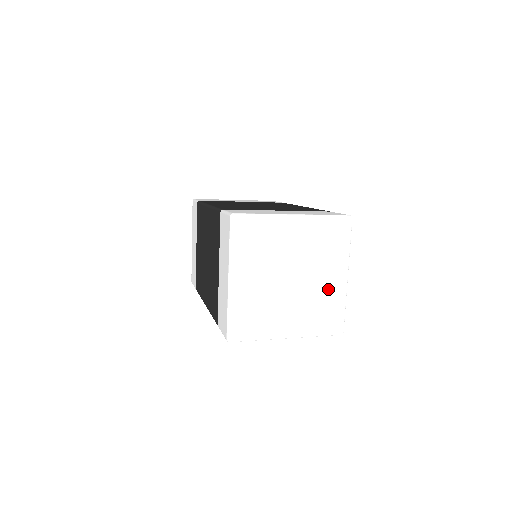
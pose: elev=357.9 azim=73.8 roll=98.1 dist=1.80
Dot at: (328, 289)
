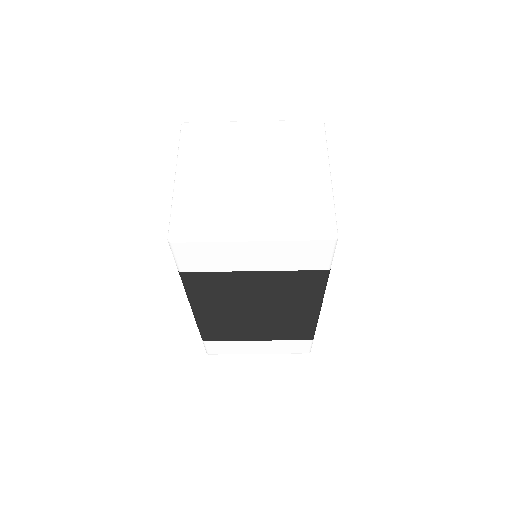
Dot at: (304, 184)
